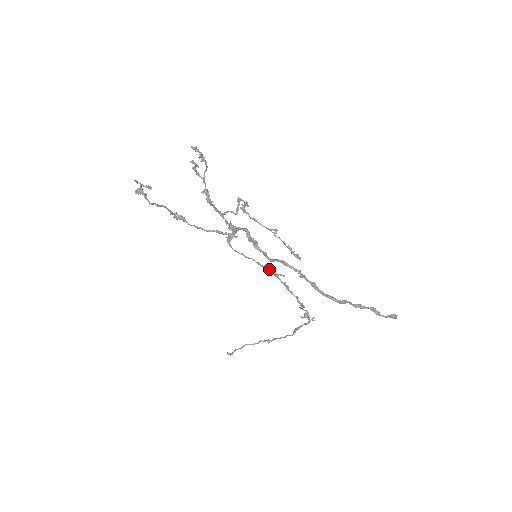
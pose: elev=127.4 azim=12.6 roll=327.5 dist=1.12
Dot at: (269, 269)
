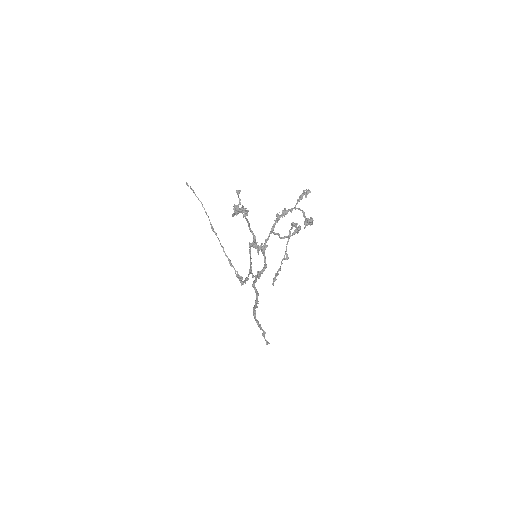
Dot at: (251, 268)
